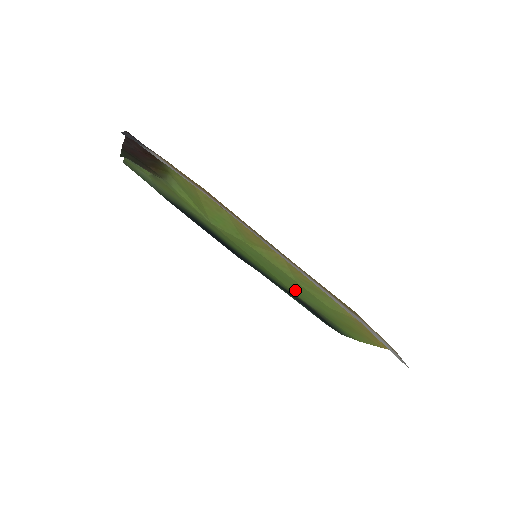
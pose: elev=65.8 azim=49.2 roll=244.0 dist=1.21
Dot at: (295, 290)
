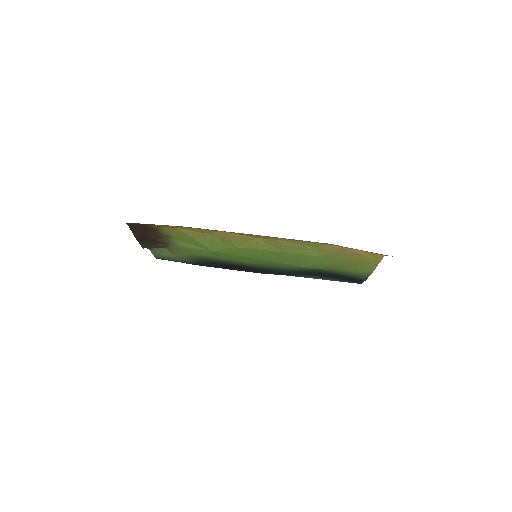
Dot at: (296, 262)
